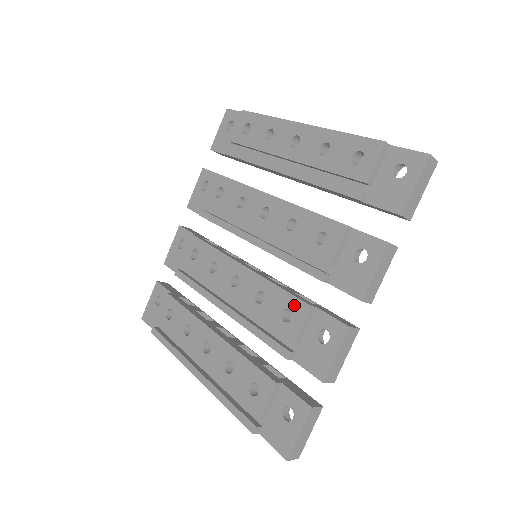
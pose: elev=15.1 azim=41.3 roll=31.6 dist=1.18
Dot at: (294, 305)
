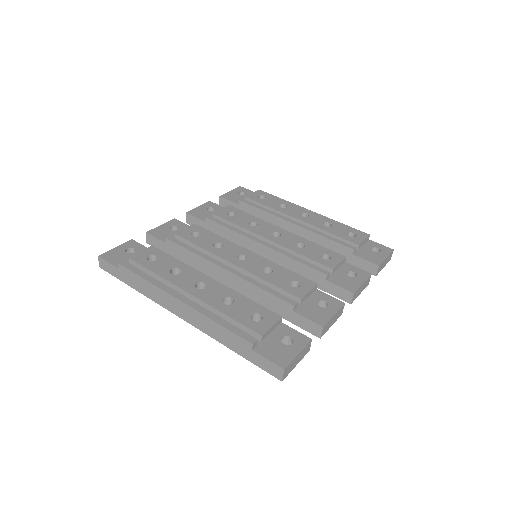
Dot at: (302, 280)
